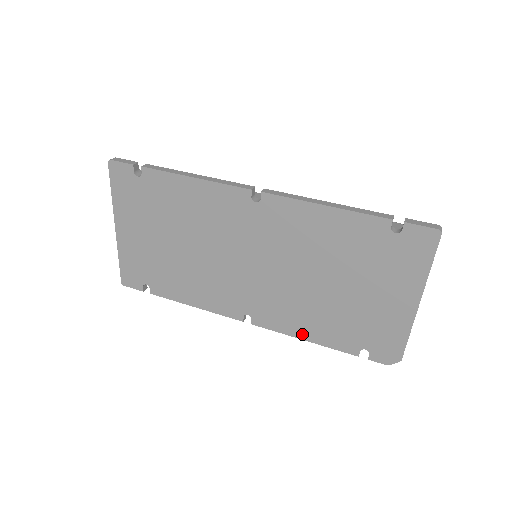
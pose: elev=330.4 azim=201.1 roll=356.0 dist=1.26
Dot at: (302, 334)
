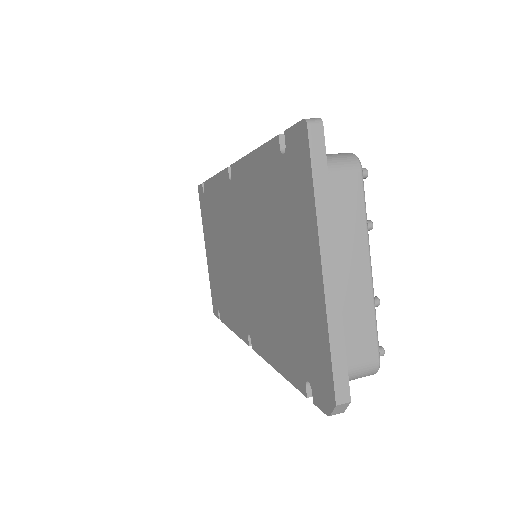
Dot at: (273, 358)
